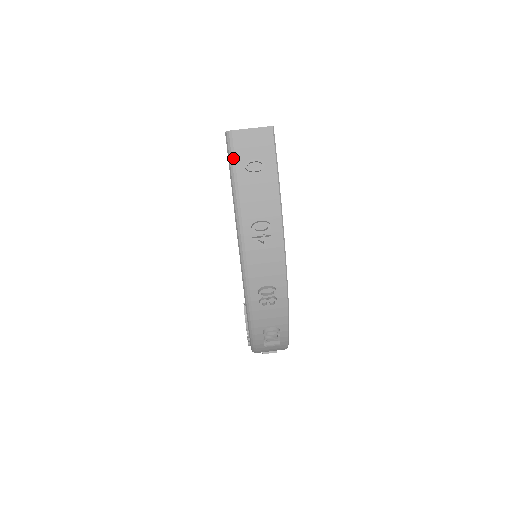
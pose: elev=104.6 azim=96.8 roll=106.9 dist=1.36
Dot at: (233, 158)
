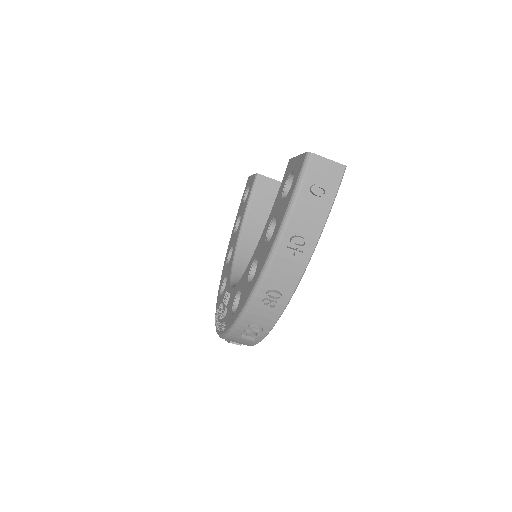
Dot at: (304, 176)
